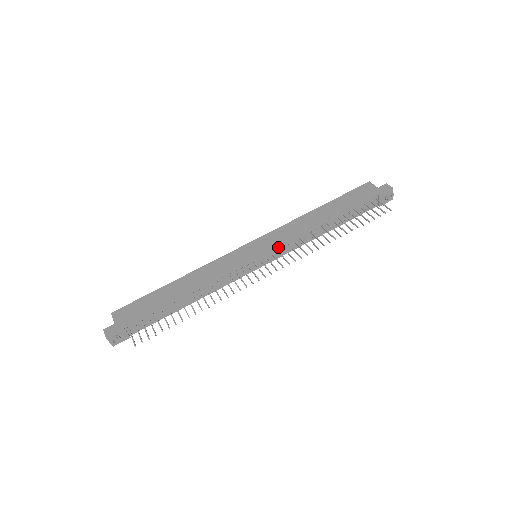
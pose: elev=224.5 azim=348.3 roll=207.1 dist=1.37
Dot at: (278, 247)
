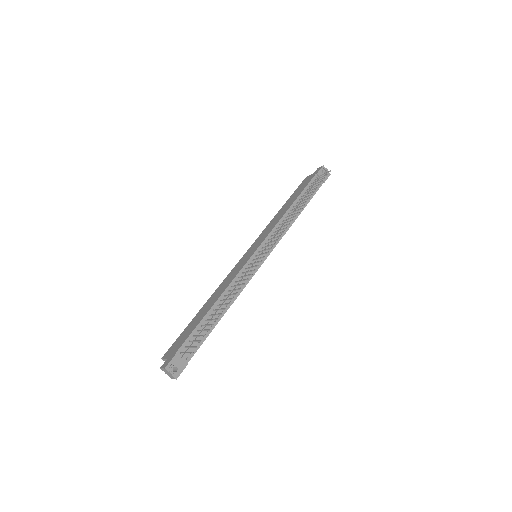
Dot at: (267, 238)
